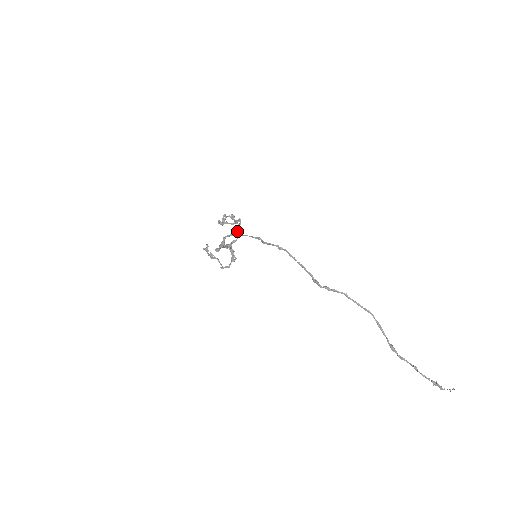
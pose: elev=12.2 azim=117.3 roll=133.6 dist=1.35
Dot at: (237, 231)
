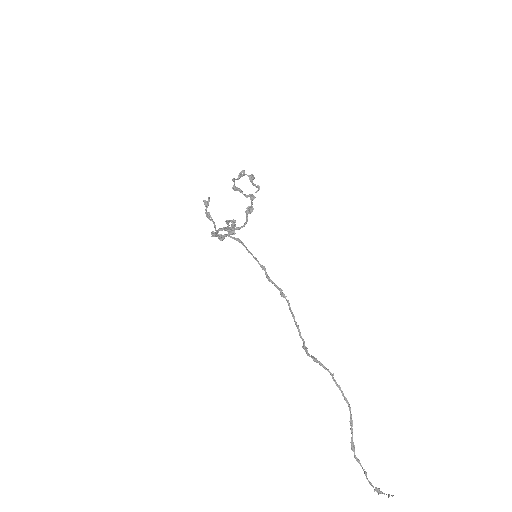
Dot at: (247, 213)
